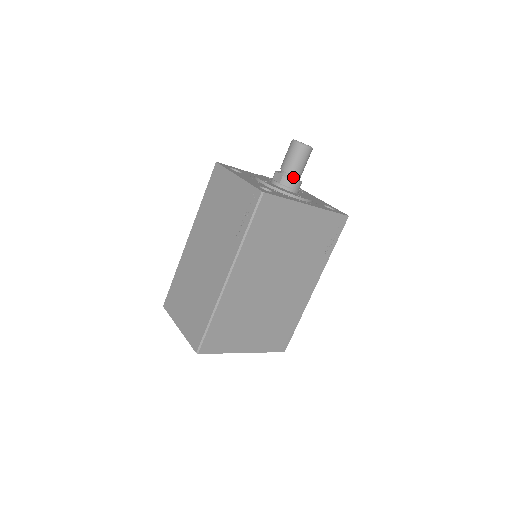
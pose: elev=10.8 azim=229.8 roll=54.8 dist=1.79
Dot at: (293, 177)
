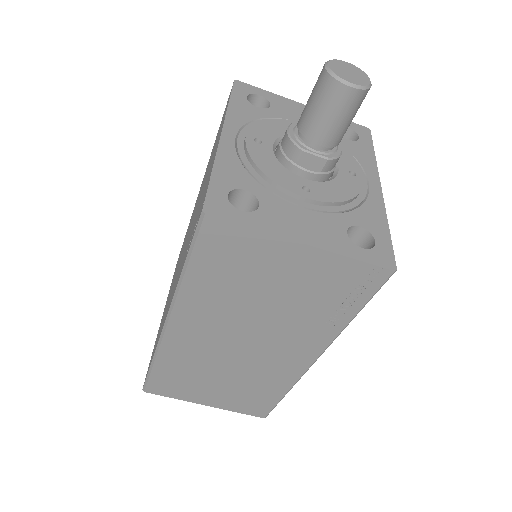
Dot at: occluded
